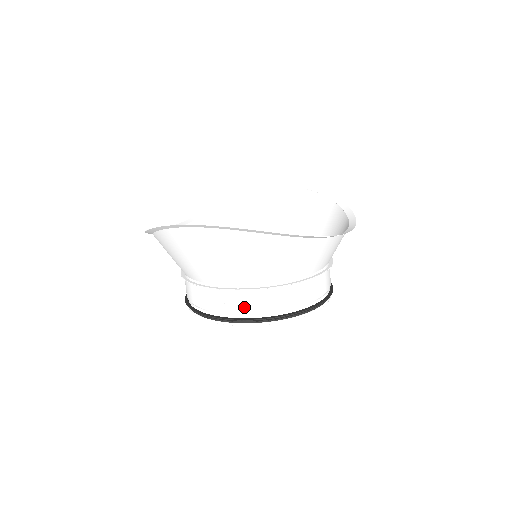
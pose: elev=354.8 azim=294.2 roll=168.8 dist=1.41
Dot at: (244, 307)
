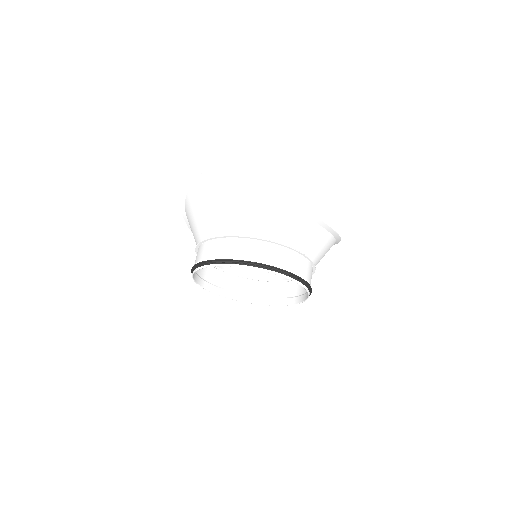
Dot at: (220, 251)
